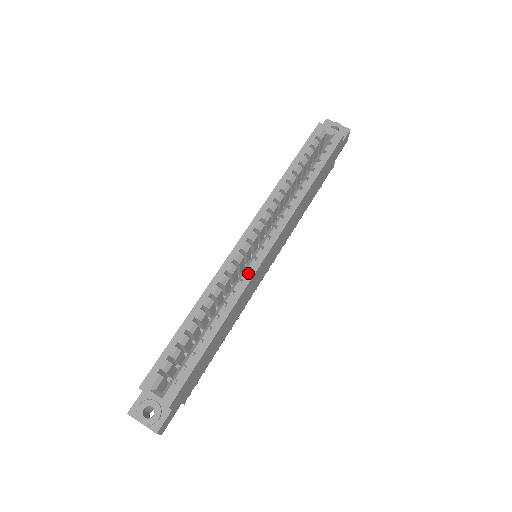
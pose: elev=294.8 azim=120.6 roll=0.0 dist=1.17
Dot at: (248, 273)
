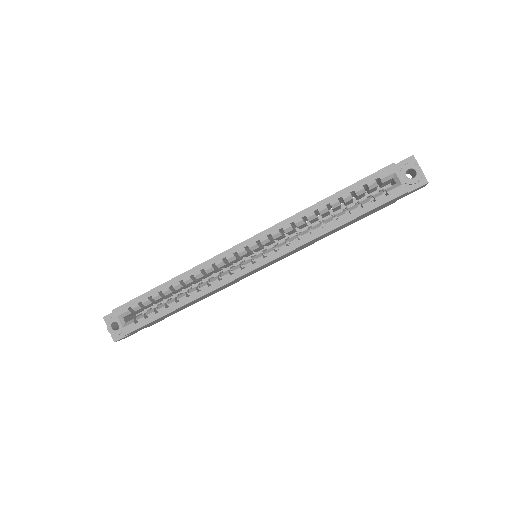
Dot at: (229, 276)
